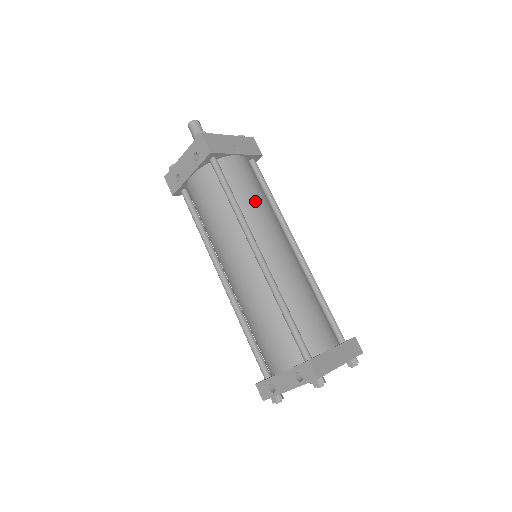
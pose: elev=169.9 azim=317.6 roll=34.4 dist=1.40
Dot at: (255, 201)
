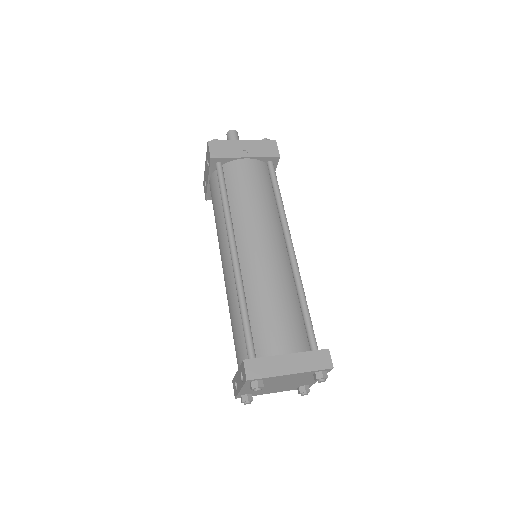
Dot at: (248, 201)
